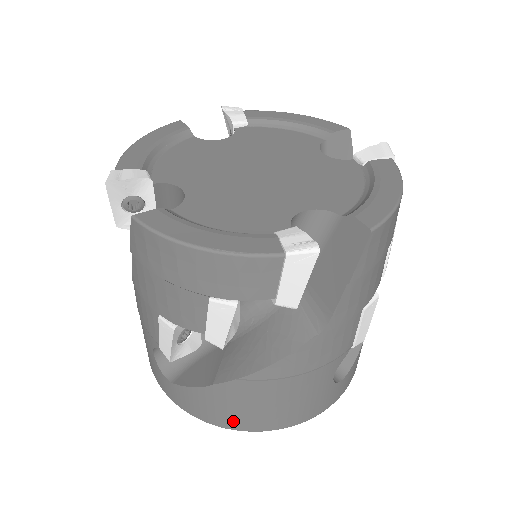
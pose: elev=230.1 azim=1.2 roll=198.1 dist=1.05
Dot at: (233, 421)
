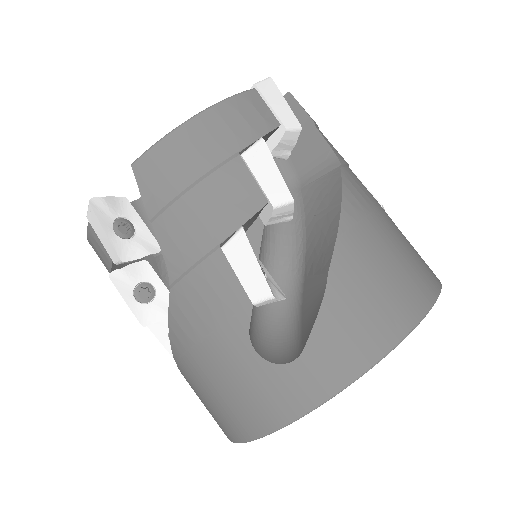
Dot at: (390, 319)
